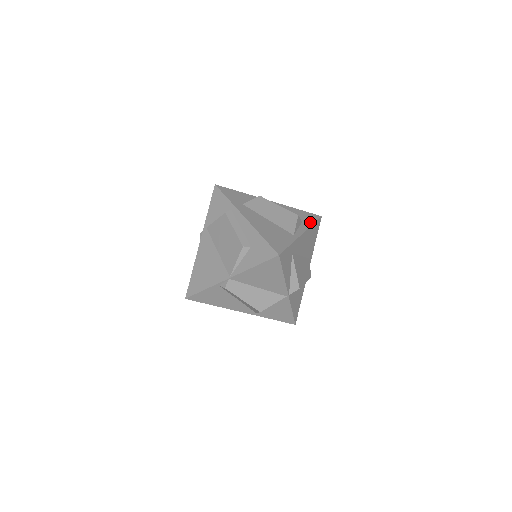
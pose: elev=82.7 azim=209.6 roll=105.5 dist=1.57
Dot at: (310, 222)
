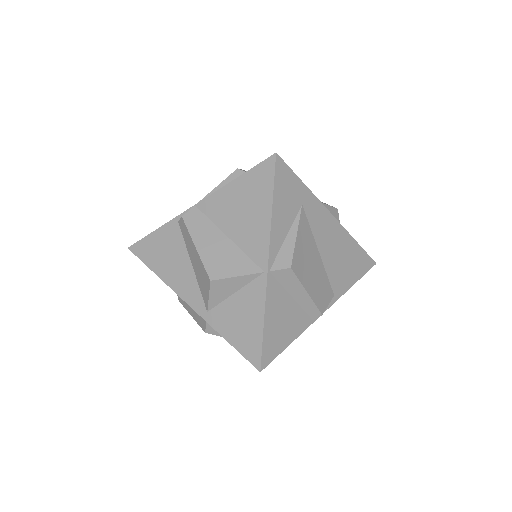
Dot at: (353, 240)
